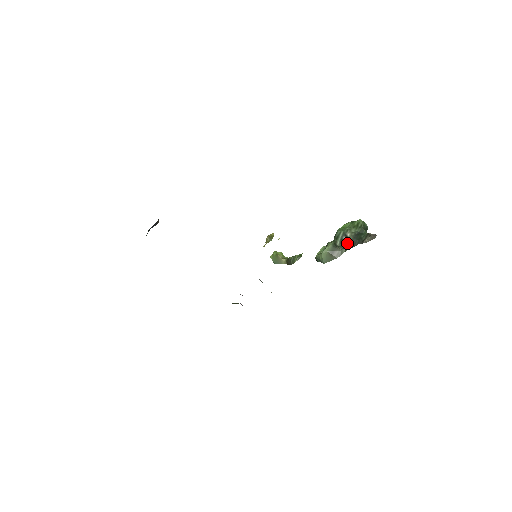
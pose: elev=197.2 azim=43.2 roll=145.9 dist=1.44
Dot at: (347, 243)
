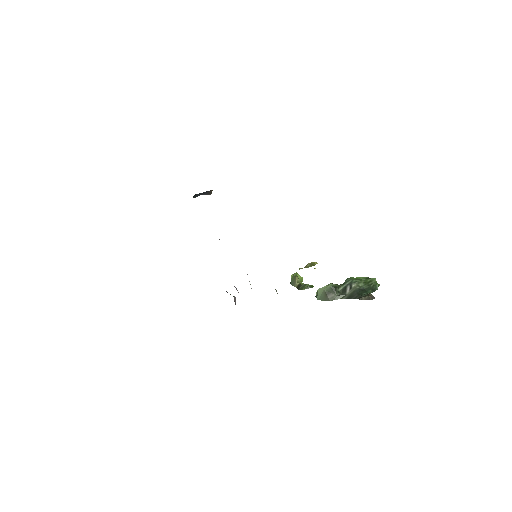
Dot at: (347, 292)
